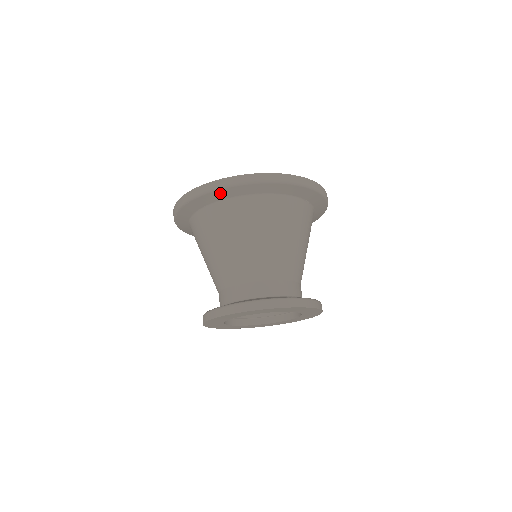
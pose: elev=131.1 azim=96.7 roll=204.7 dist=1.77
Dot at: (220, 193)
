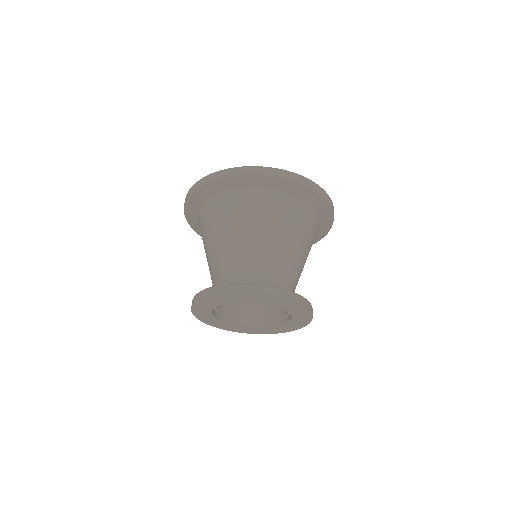
Dot at: (223, 183)
